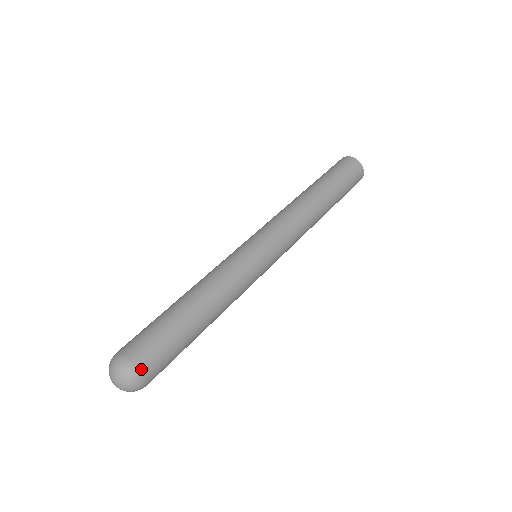
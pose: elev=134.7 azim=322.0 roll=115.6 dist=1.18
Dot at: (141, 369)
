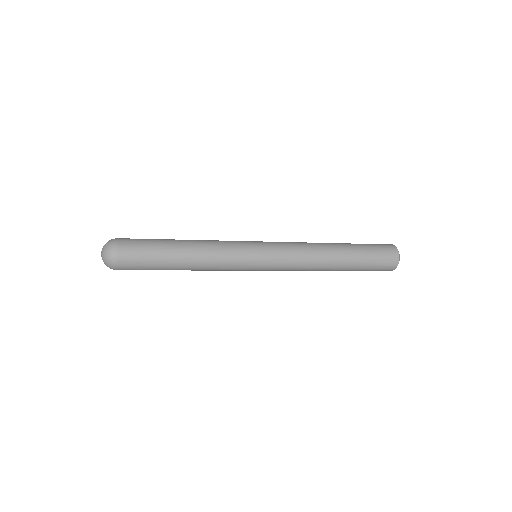
Dot at: (119, 249)
